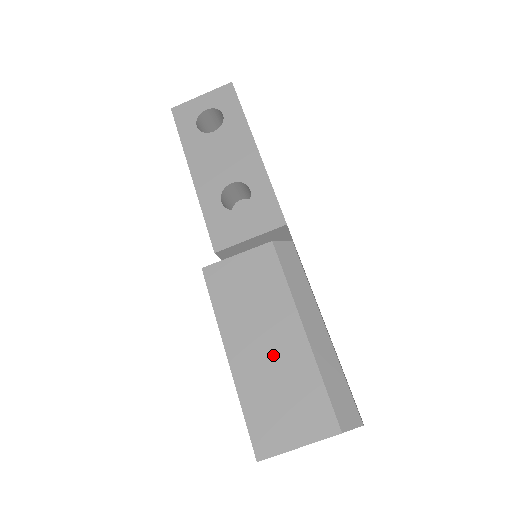
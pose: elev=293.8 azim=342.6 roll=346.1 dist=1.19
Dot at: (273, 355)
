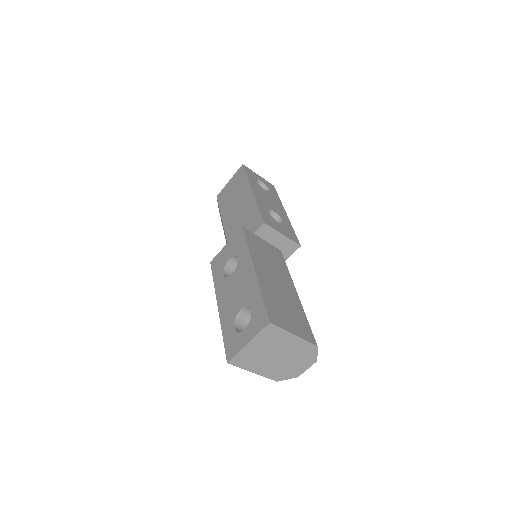
Dot at: (281, 288)
